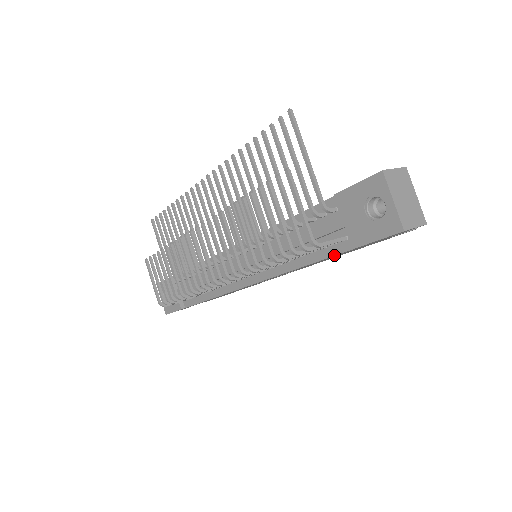
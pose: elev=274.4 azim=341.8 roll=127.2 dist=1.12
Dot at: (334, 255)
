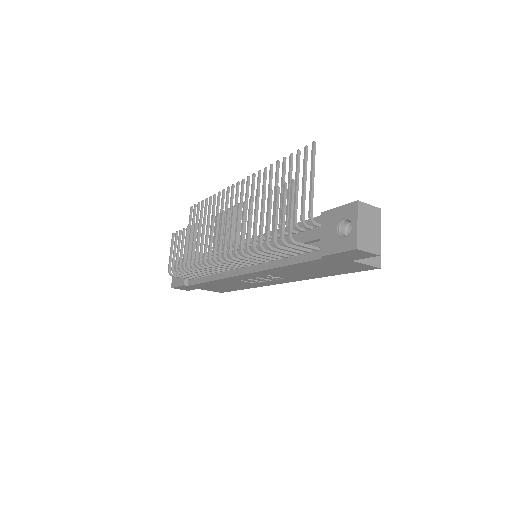
Dot at: (307, 261)
